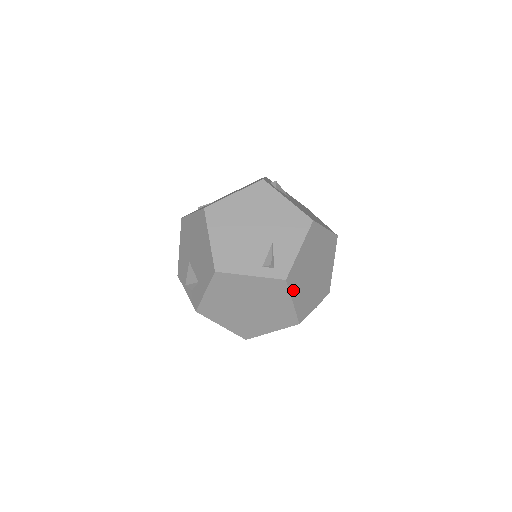
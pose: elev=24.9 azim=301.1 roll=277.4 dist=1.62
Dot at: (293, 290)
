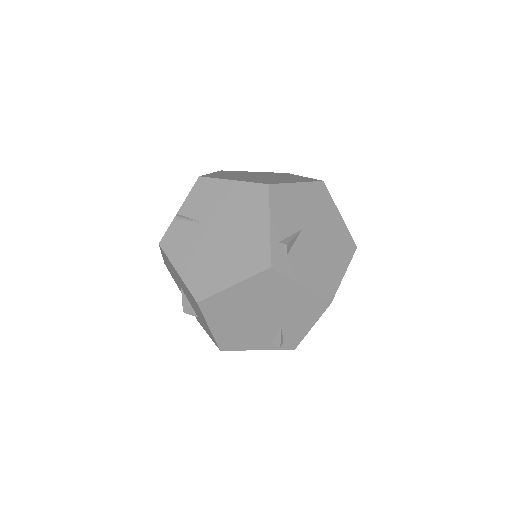
Dot at: occluded
